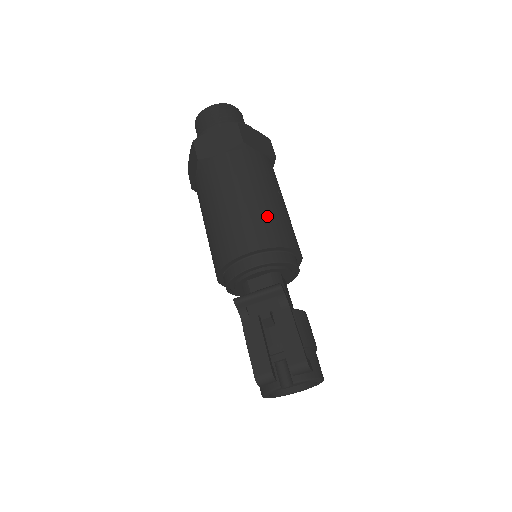
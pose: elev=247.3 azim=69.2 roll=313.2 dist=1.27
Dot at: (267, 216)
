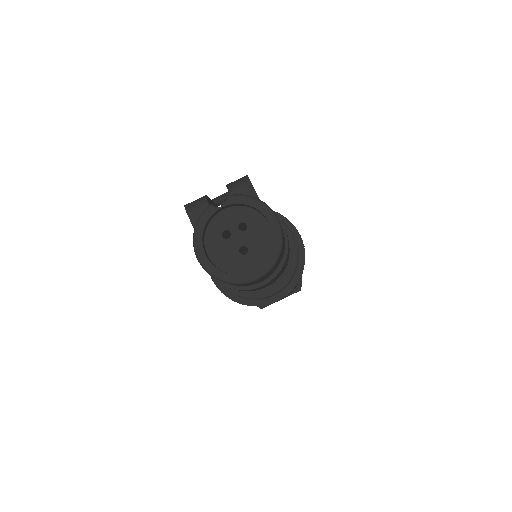
Dot at: occluded
